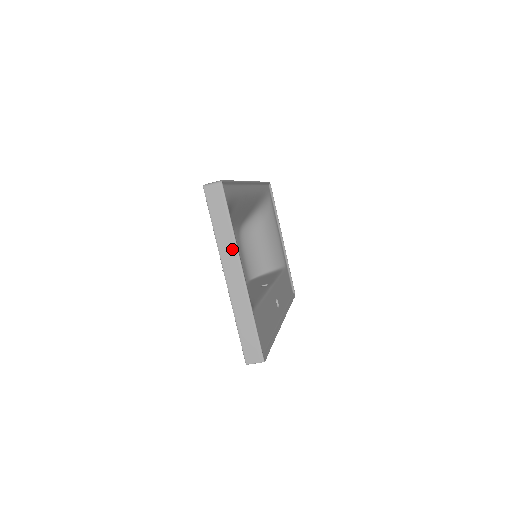
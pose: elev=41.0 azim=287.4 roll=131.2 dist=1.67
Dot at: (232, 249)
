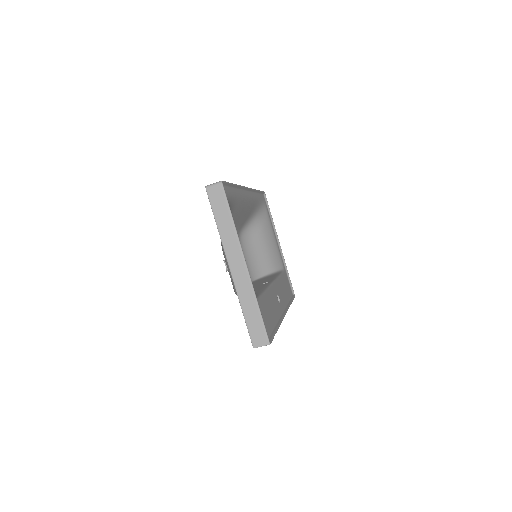
Dot at: (234, 242)
